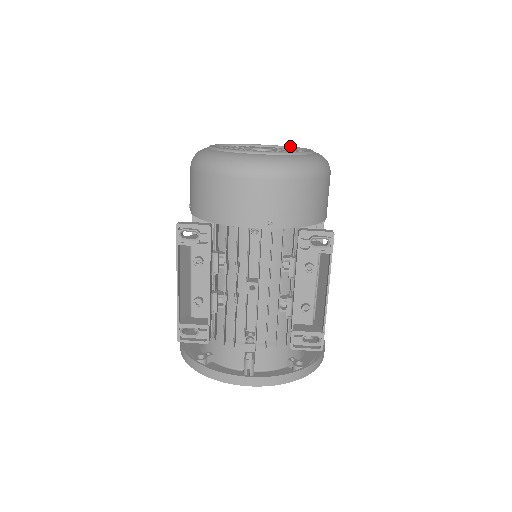
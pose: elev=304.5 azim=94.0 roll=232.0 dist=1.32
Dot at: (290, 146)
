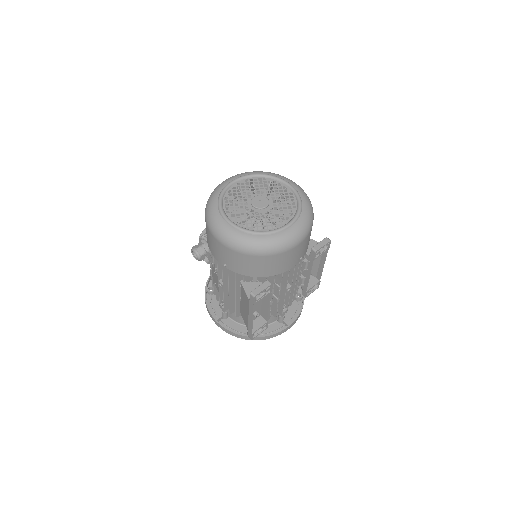
Dot at: (256, 174)
